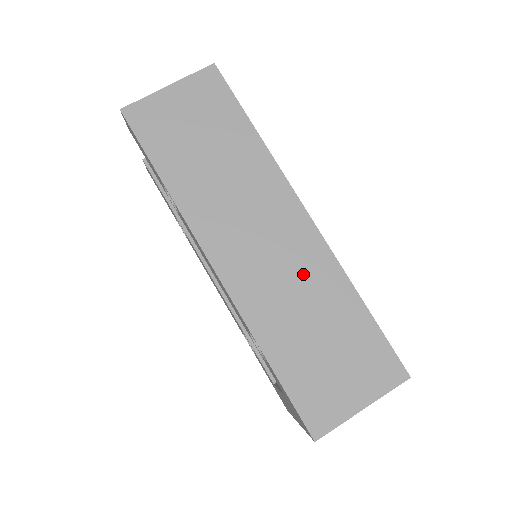
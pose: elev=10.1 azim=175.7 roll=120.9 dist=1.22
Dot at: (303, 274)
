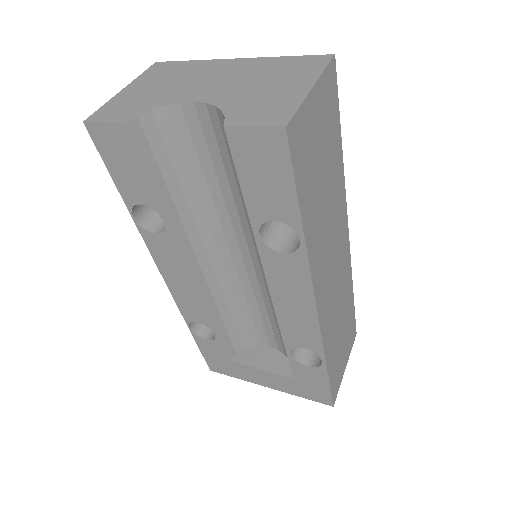
Dot at: (342, 288)
